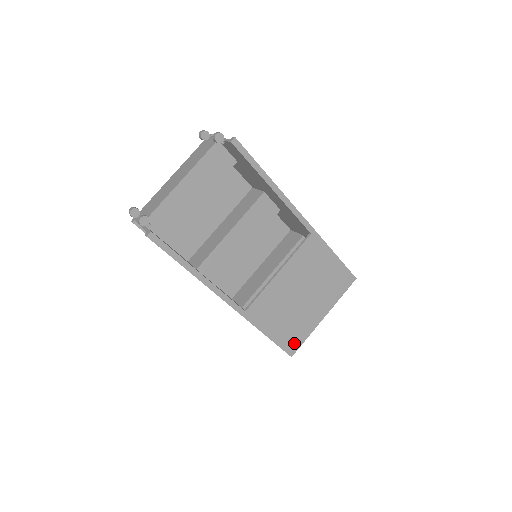
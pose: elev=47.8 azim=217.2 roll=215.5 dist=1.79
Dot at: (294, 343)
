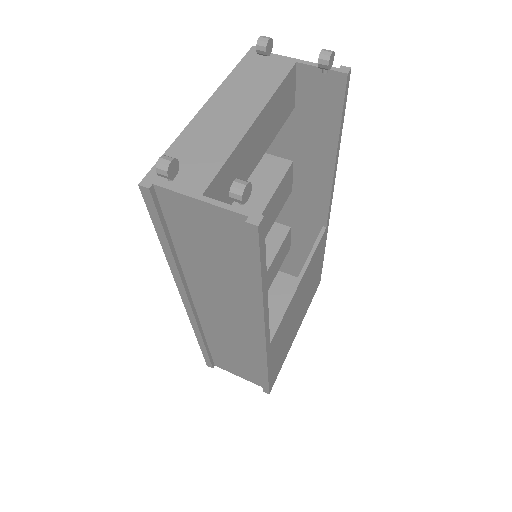
Dot at: (276, 375)
